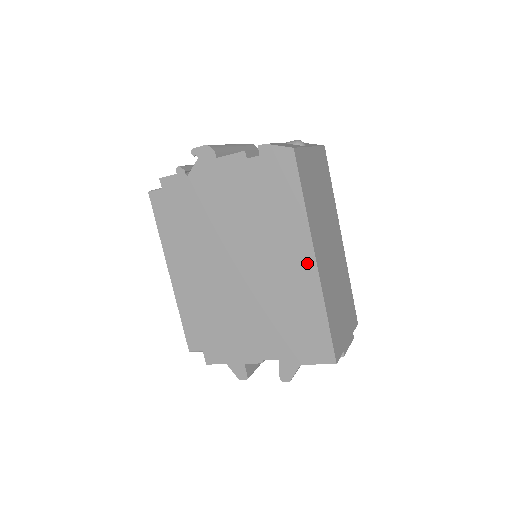
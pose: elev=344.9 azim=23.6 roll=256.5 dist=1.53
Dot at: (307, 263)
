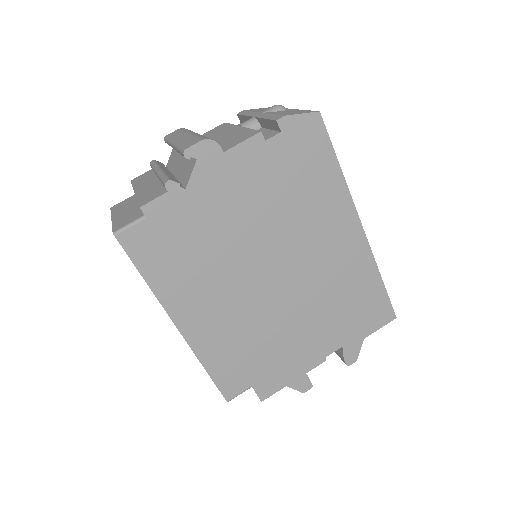
Dot at: (355, 234)
